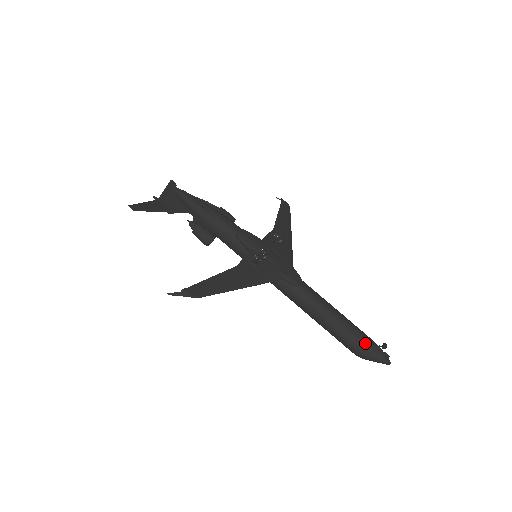
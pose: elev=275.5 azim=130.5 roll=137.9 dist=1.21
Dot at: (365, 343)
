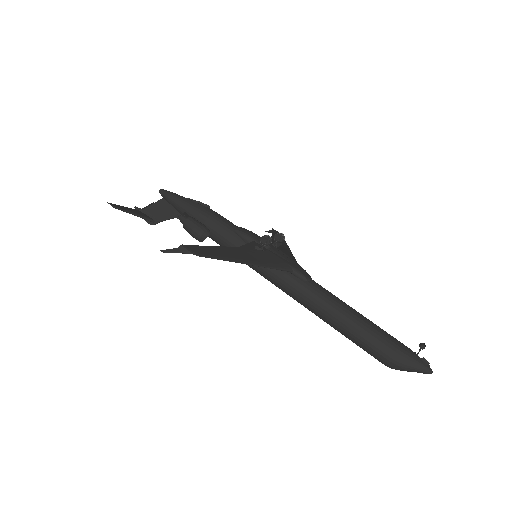
Dot at: (398, 345)
